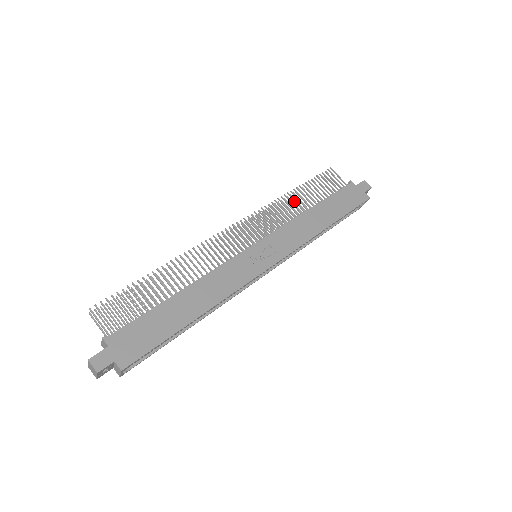
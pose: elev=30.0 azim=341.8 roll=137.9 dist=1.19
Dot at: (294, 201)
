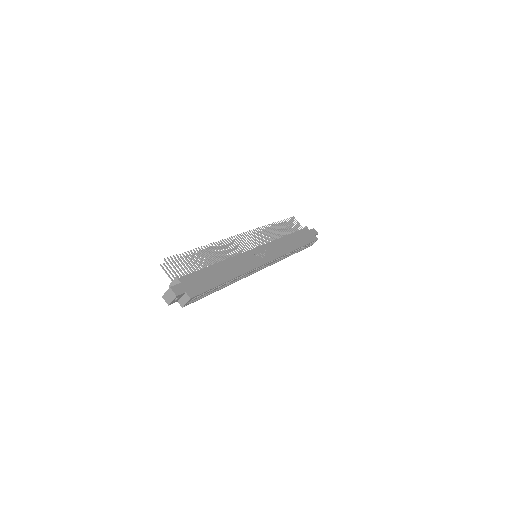
Dot at: (275, 230)
